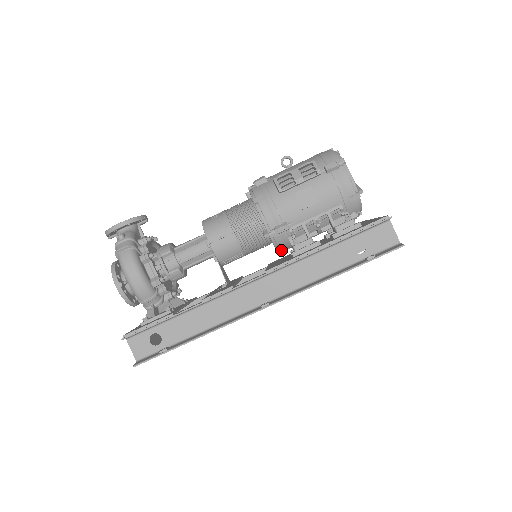
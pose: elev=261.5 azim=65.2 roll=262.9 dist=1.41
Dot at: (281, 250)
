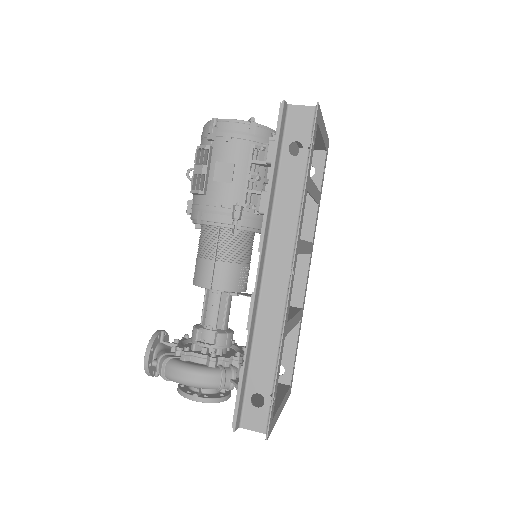
Dot at: occluded
